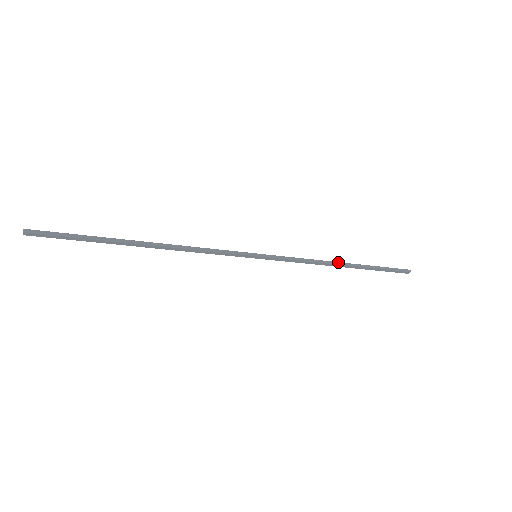
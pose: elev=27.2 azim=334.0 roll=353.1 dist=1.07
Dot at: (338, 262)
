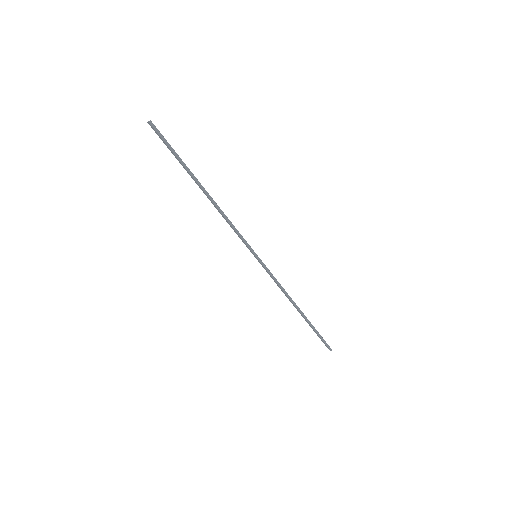
Dot at: occluded
